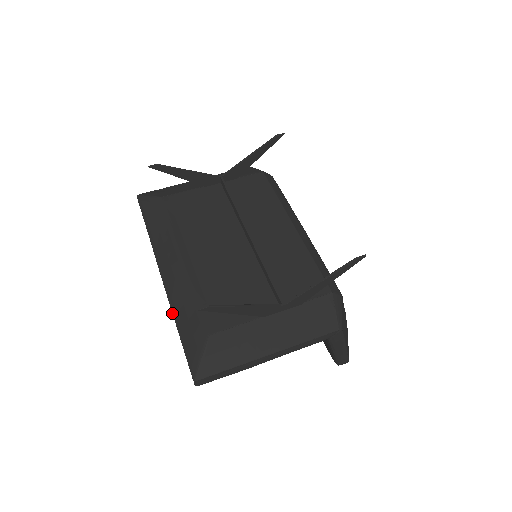
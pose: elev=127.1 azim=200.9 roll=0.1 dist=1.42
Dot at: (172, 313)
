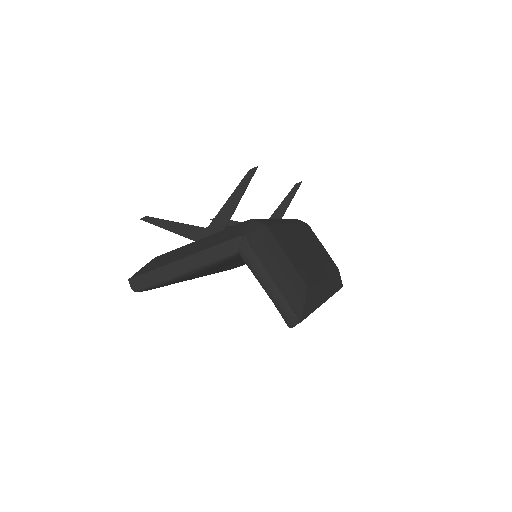
Dot at: occluded
